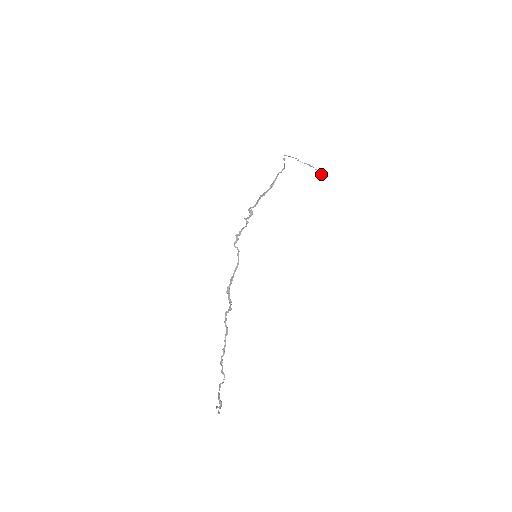
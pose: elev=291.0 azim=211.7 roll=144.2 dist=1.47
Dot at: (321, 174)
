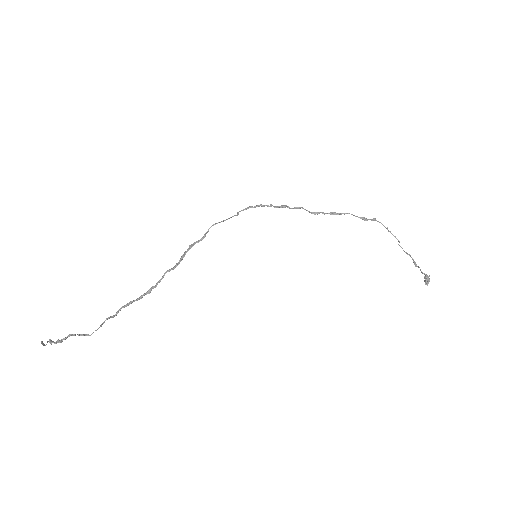
Dot at: (426, 281)
